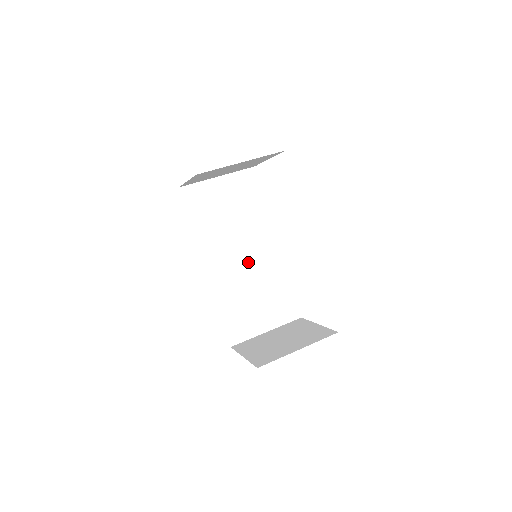
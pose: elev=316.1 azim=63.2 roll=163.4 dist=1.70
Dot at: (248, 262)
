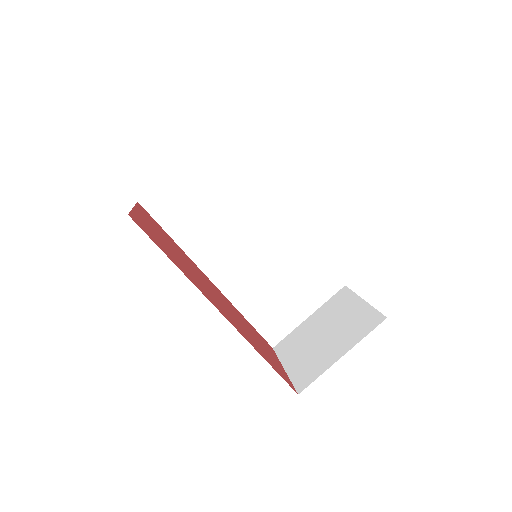
Dot at: (257, 250)
